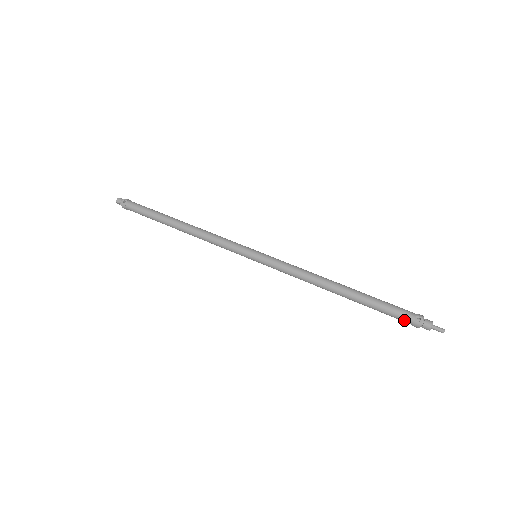
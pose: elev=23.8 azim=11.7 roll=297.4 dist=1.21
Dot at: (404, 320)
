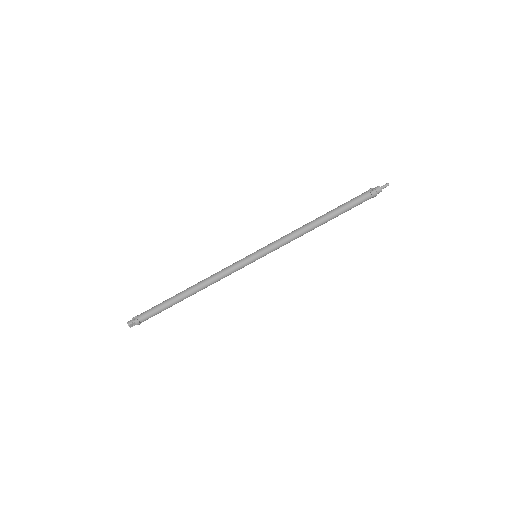
Dot at: (366, 198)
